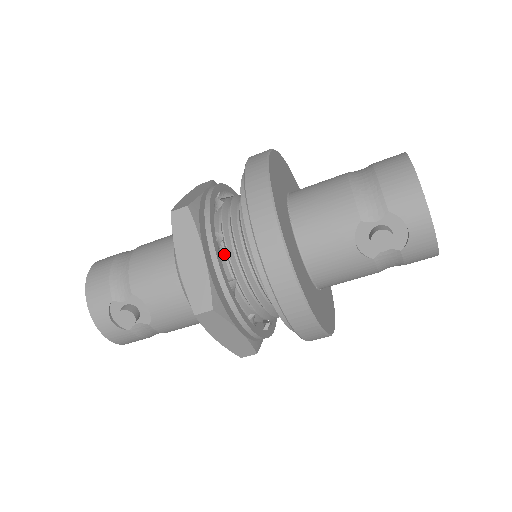
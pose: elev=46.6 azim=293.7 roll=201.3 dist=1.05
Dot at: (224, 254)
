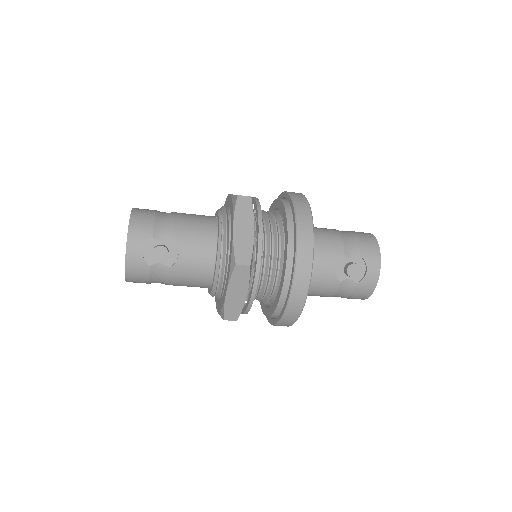
Dot at: occluded
